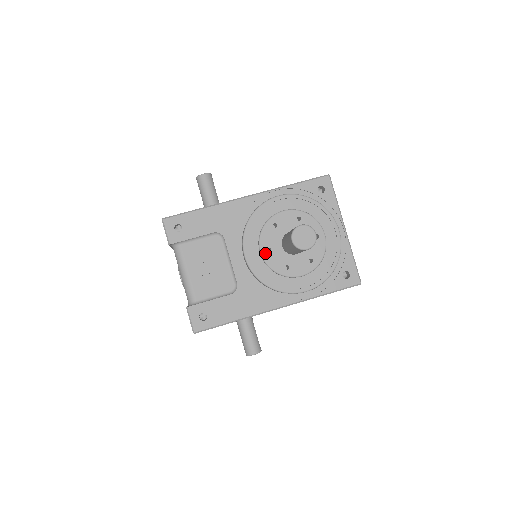
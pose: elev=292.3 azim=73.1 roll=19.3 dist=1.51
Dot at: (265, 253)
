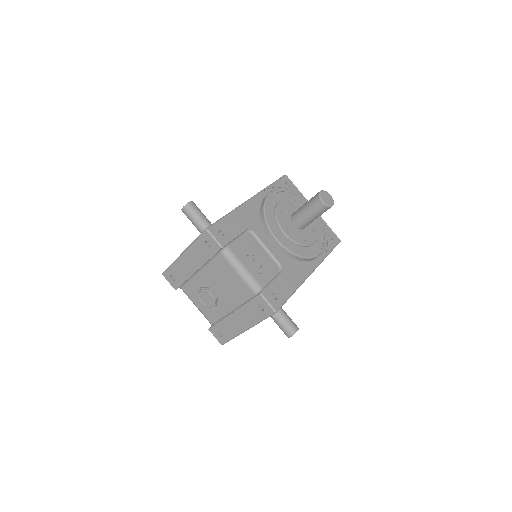
Dot at: (287, 233)
